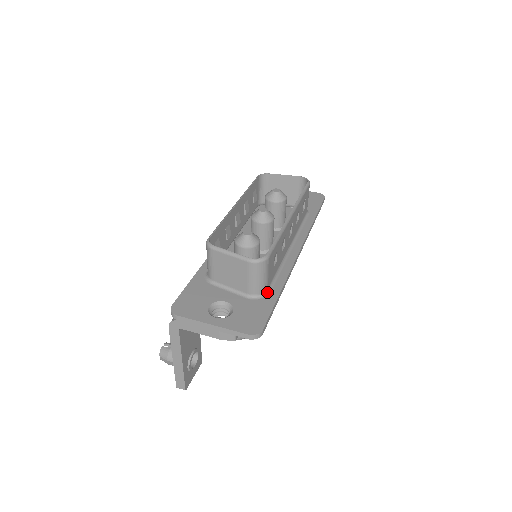
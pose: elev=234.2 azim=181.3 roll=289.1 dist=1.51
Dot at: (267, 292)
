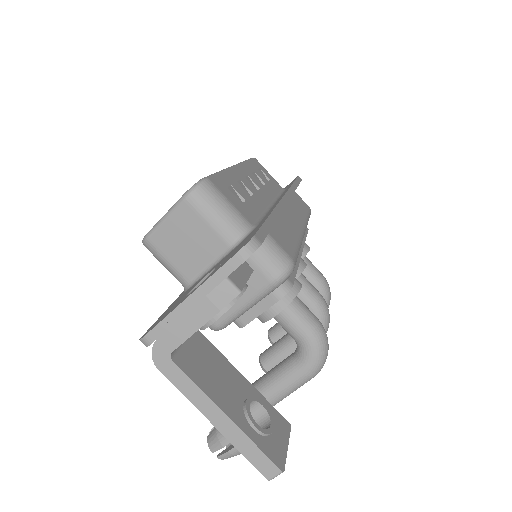
Dot at: (253, 227)
